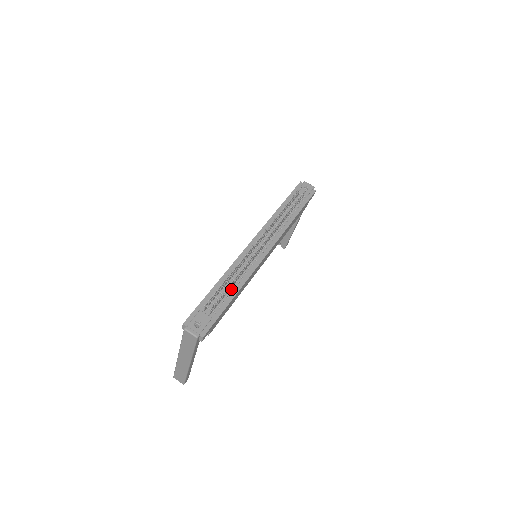
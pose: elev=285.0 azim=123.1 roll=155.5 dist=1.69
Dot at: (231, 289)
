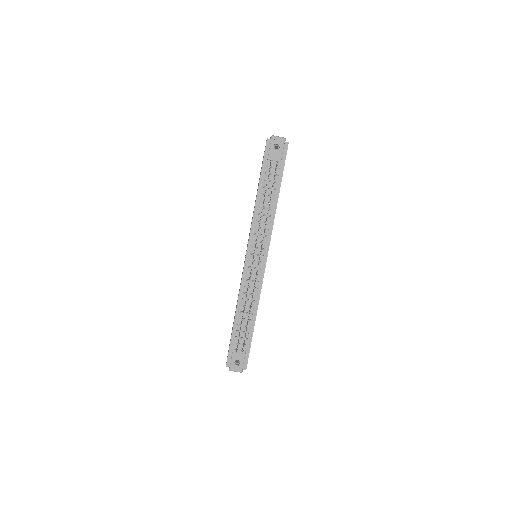
Dot at: (249, 317)
